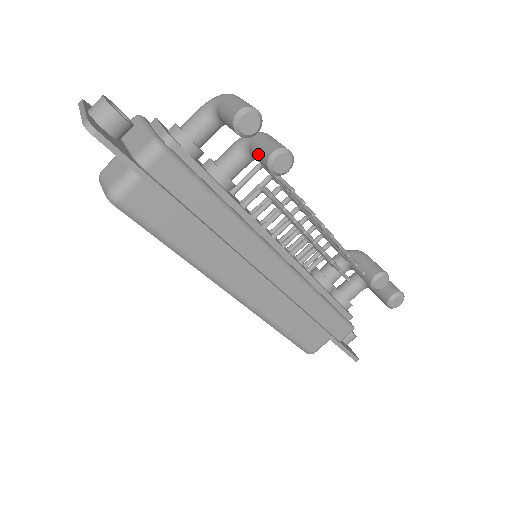
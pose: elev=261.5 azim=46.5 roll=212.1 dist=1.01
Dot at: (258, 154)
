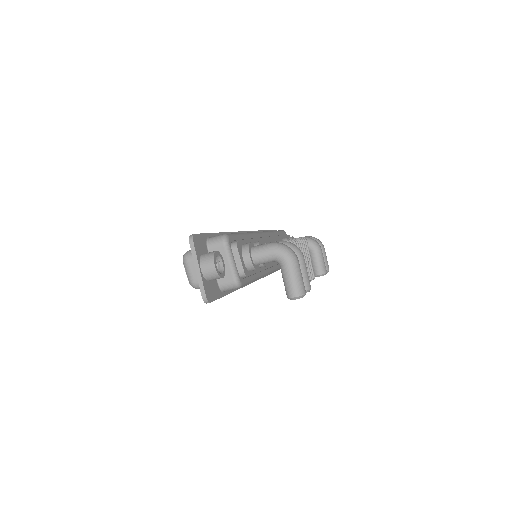
Dot at: occluded
